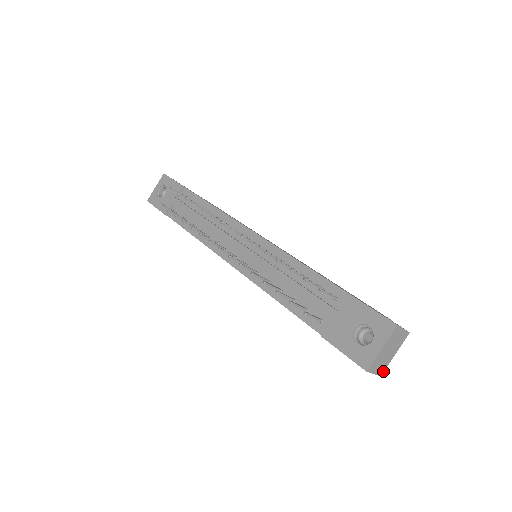
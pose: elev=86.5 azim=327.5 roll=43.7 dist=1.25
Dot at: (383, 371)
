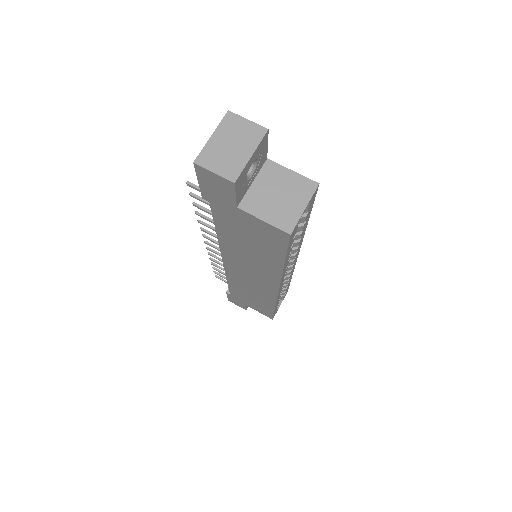
Dot at: (237, 176)
